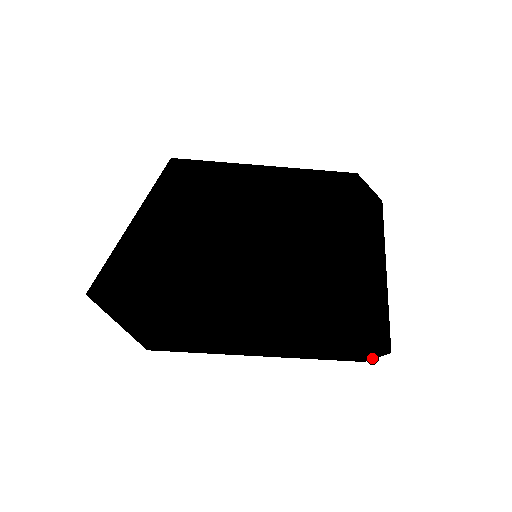
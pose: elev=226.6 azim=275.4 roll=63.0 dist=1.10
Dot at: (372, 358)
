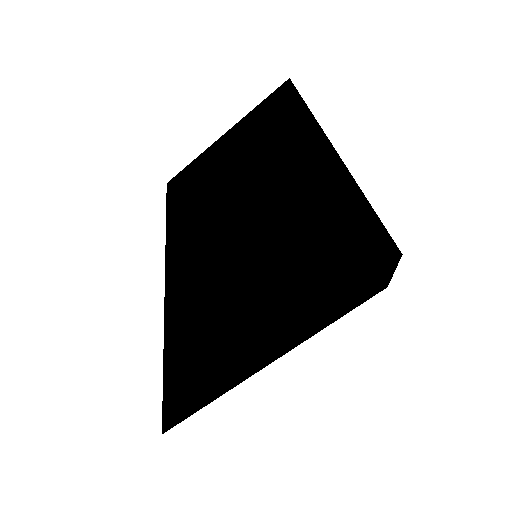
Dot at: (394, 268)
